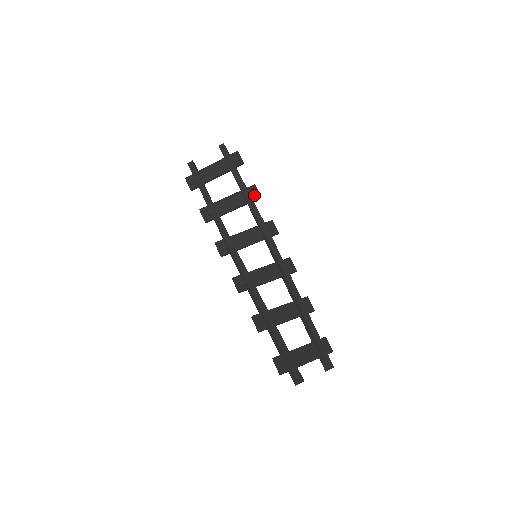
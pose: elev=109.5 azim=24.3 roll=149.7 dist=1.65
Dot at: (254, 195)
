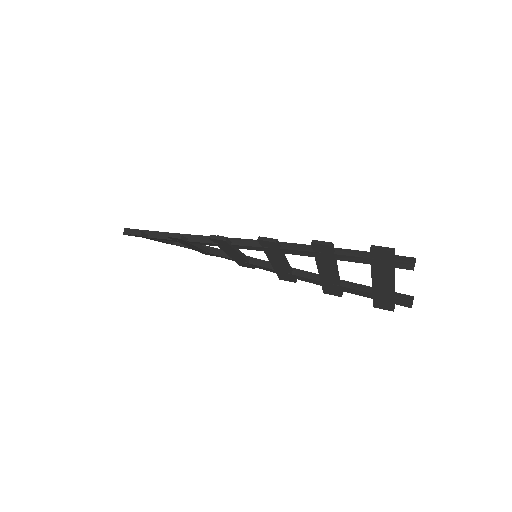
Dot at: occluded
